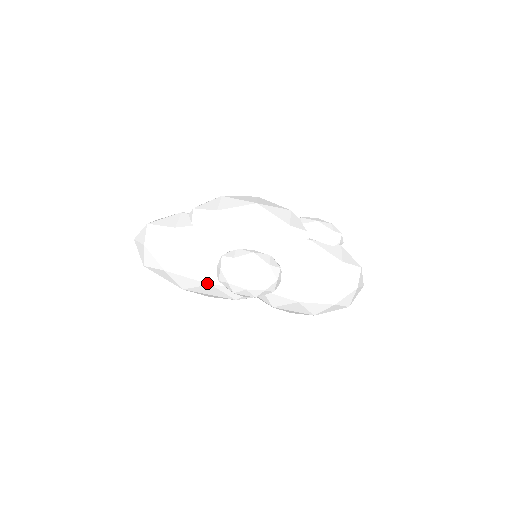
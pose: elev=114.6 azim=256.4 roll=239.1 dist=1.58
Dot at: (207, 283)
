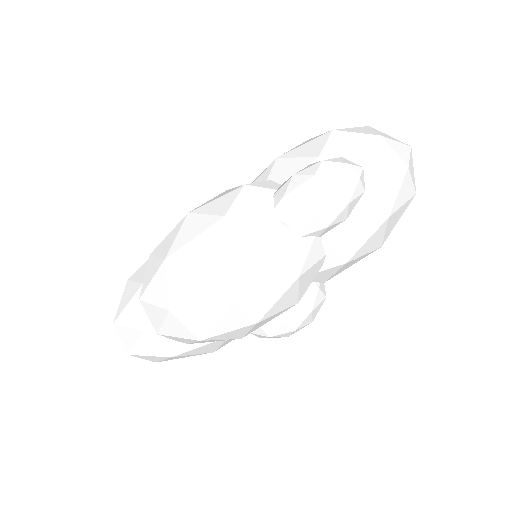
Dot at: occluded
